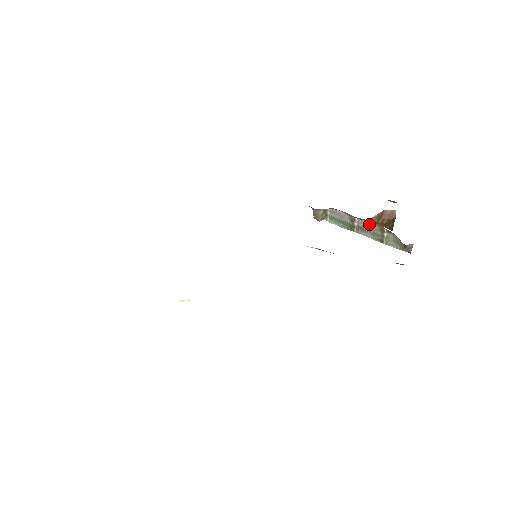
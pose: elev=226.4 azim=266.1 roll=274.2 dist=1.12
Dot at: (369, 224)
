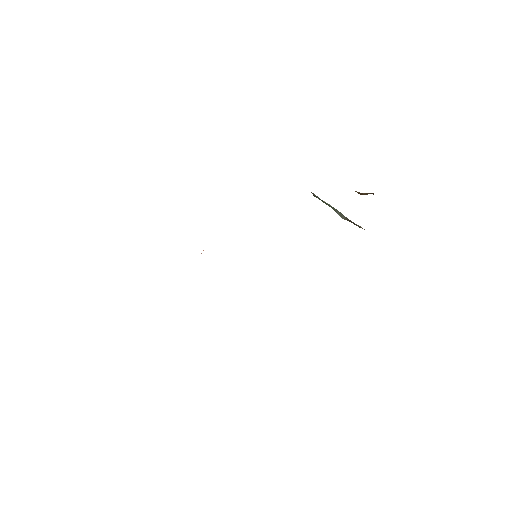
Dot at: occluded
